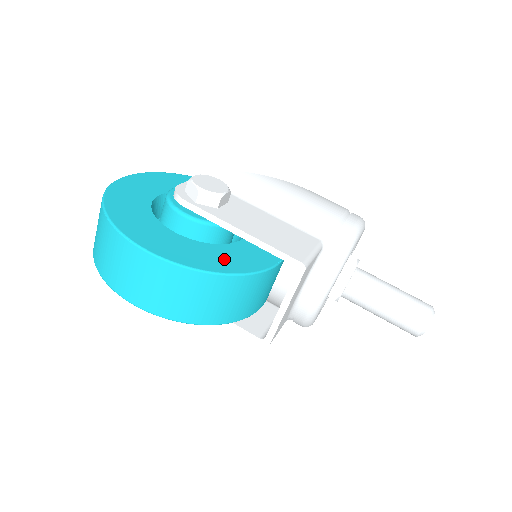
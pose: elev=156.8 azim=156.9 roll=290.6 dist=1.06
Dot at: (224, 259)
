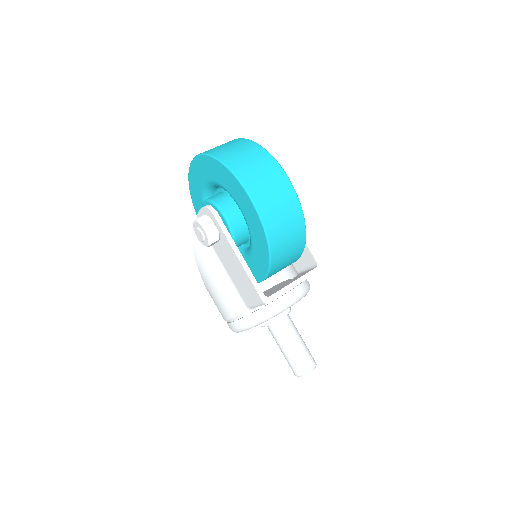
Dot at: occluded
